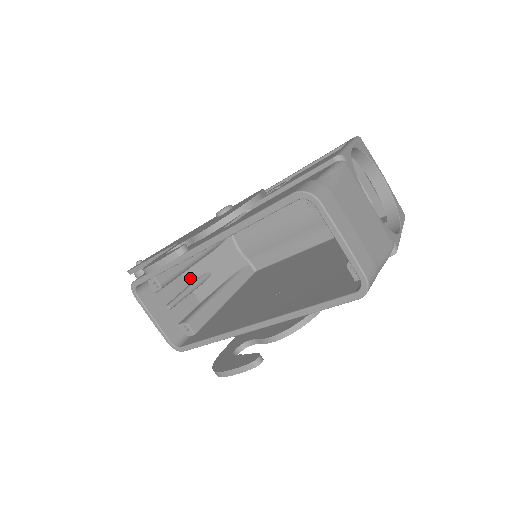
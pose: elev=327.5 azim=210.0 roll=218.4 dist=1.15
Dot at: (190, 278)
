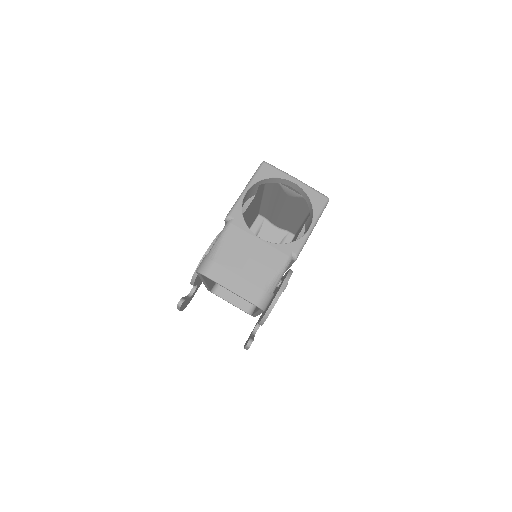
Dot at: occluded
